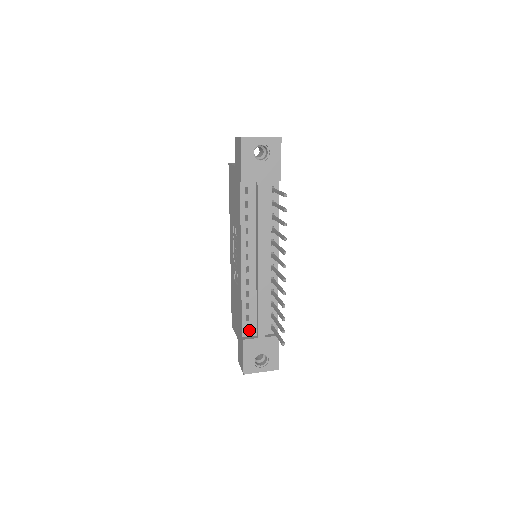
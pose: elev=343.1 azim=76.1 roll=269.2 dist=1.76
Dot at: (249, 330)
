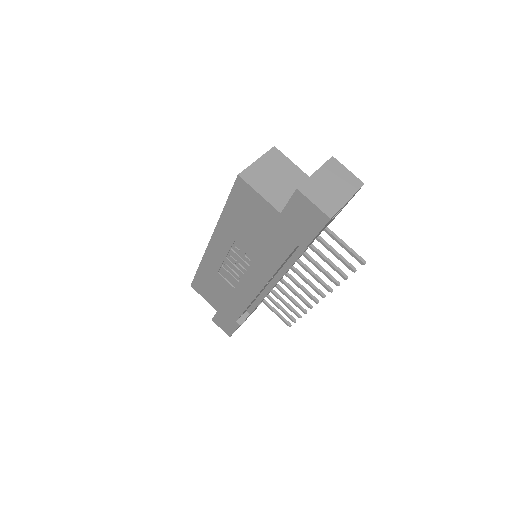
Dot at: occluded
